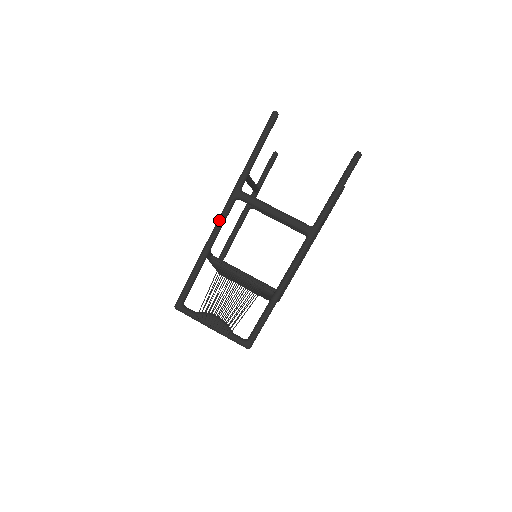
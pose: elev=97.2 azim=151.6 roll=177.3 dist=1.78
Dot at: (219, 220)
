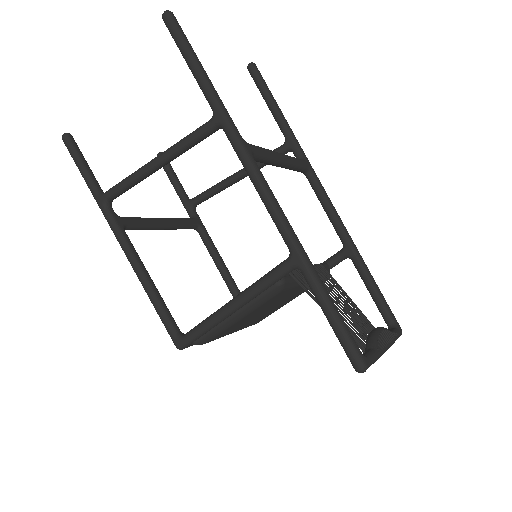
Dot at: (273, 198)
